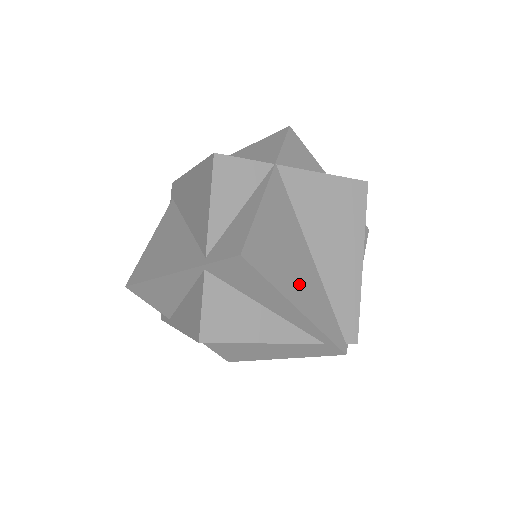
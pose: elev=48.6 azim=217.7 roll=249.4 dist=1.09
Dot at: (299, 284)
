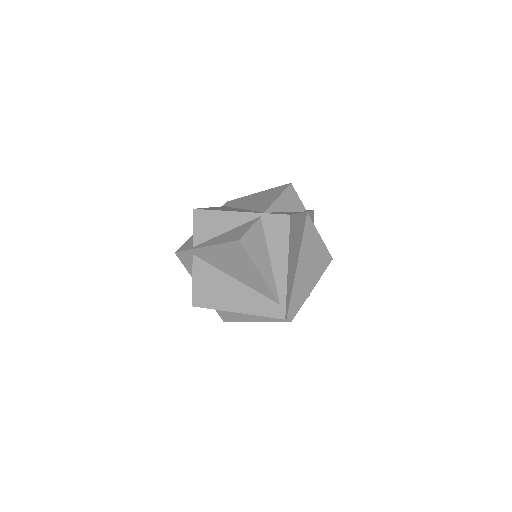
Dot at: (292, 260)
